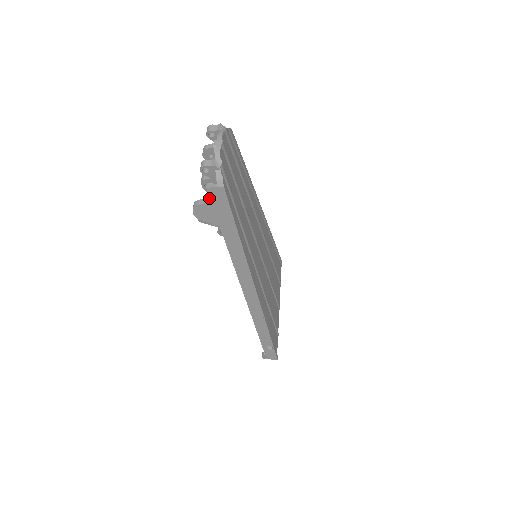
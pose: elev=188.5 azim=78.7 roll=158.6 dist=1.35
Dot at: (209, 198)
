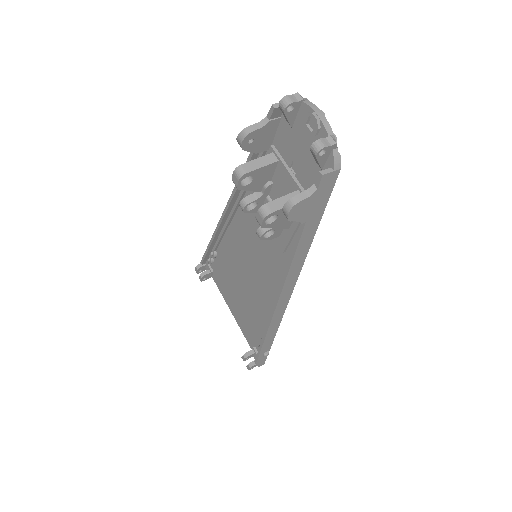
Dot at: (315, 189)
